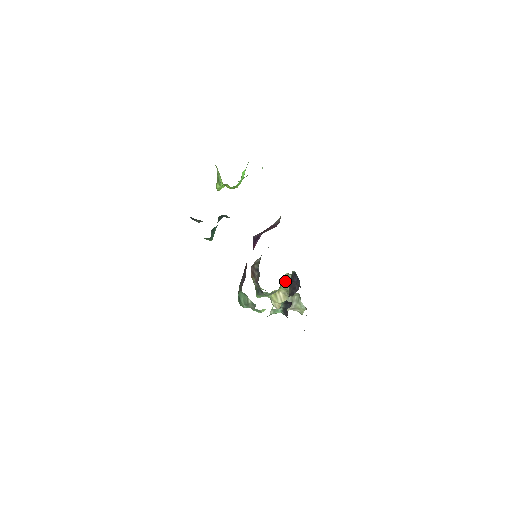
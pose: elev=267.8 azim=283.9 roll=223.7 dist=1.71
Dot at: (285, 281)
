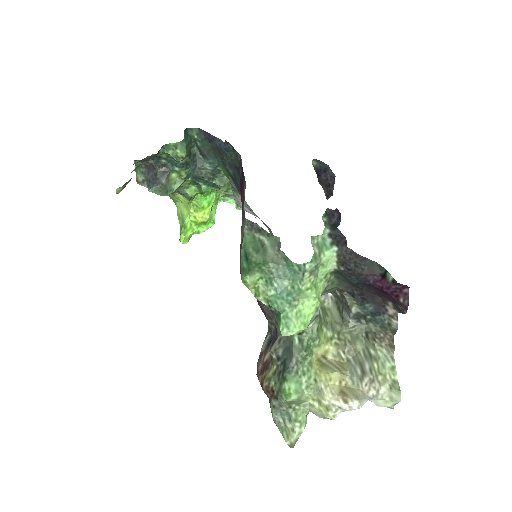
Dot at: (324, 318)
